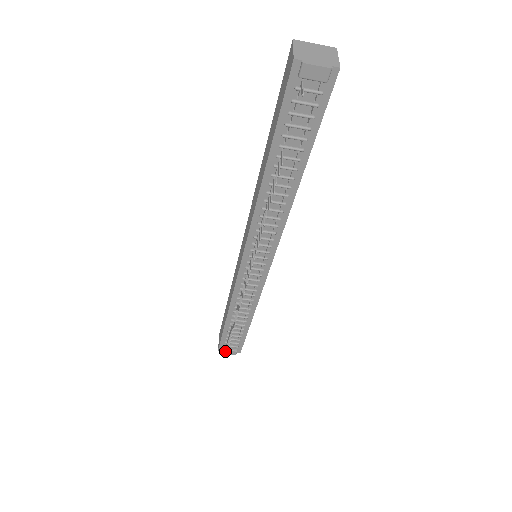
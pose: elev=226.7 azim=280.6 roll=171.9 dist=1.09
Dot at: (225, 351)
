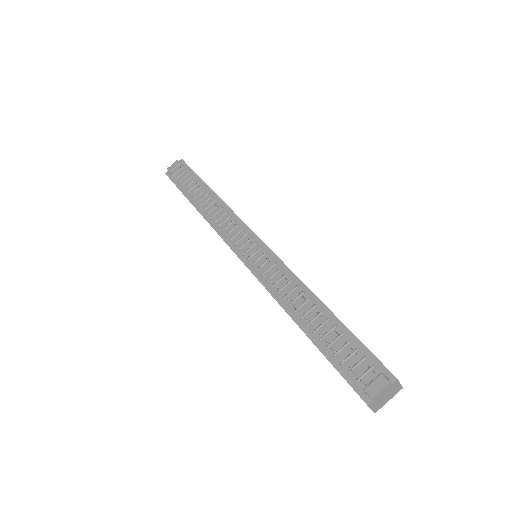
Dot at: (359, 380)
